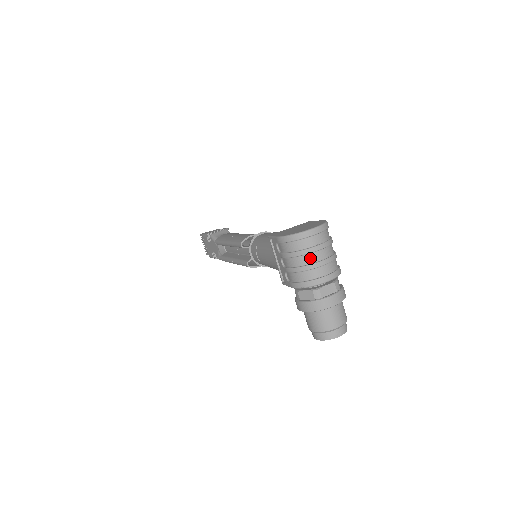
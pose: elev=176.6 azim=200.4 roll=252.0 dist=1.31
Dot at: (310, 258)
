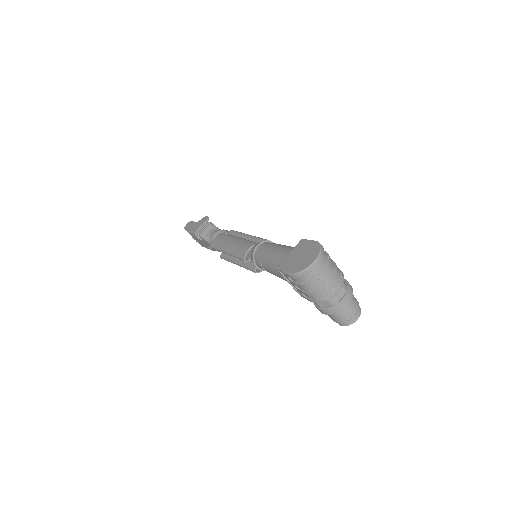
Dot at: (320, 282)
